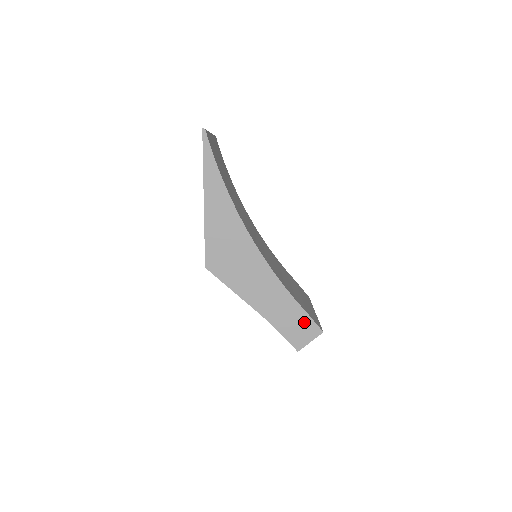
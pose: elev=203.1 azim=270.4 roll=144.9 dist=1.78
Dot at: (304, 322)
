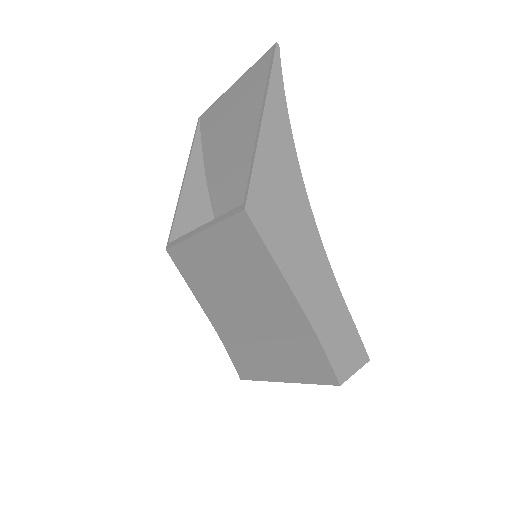
Dot at: (351, 338)
